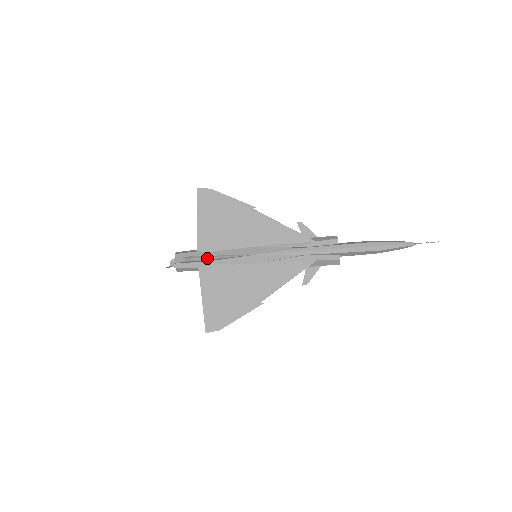
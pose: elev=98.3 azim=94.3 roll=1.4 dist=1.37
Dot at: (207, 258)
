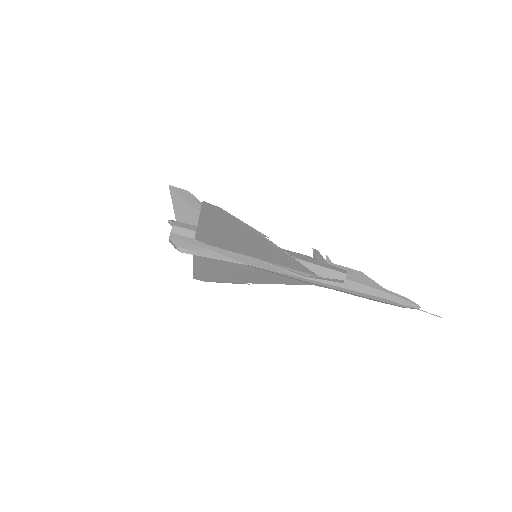
Dot at: occluded
